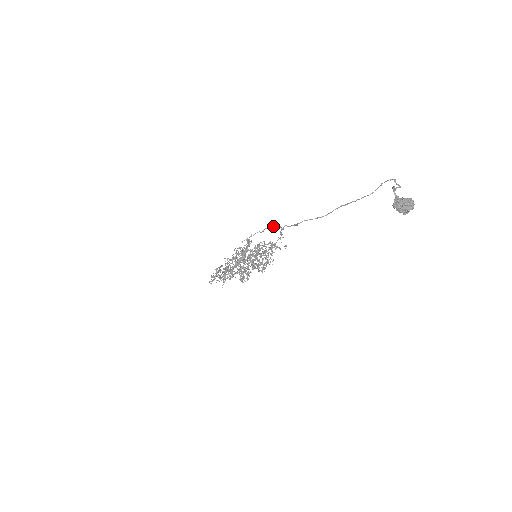
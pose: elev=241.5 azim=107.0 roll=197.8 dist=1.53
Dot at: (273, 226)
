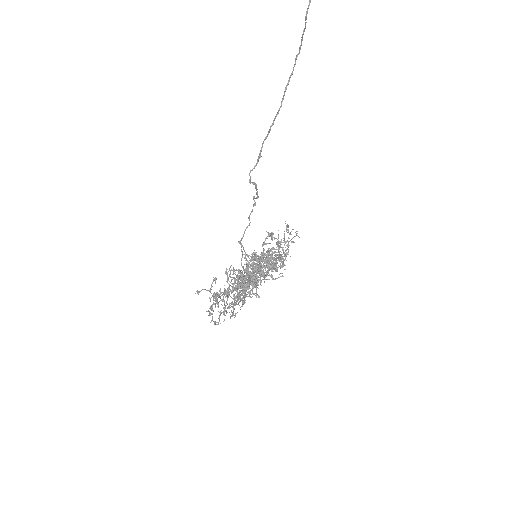
Dot at: occluded
